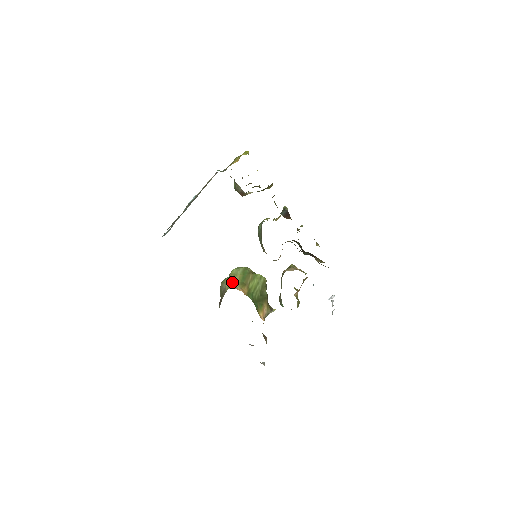
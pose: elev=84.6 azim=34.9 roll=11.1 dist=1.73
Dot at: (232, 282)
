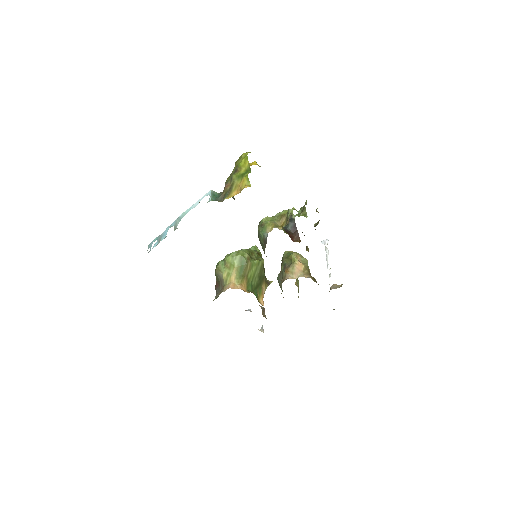
Dot at: (230, 275)
